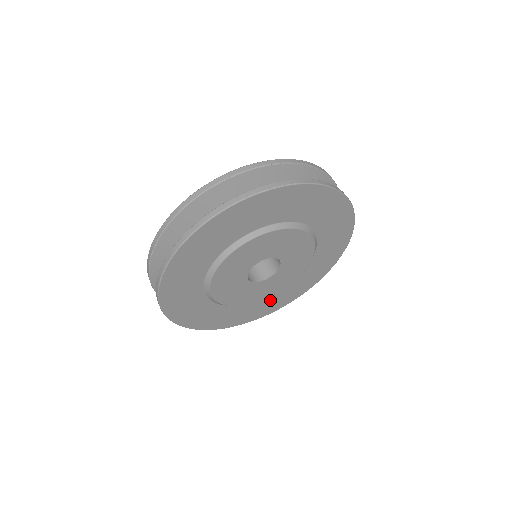
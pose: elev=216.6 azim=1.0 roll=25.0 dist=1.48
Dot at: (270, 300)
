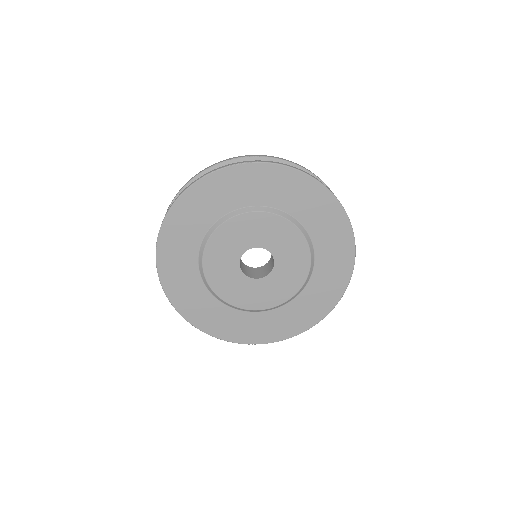
Dot at: (281, 316)
